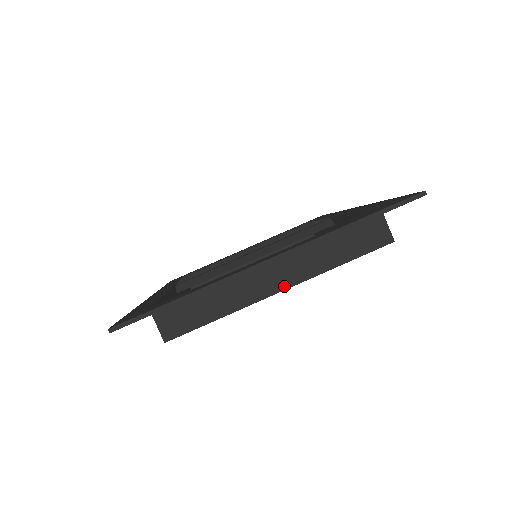
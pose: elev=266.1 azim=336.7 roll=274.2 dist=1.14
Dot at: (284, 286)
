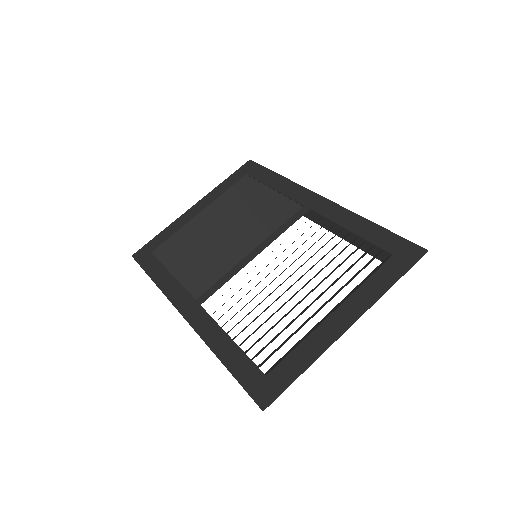
Dot at: occluded
